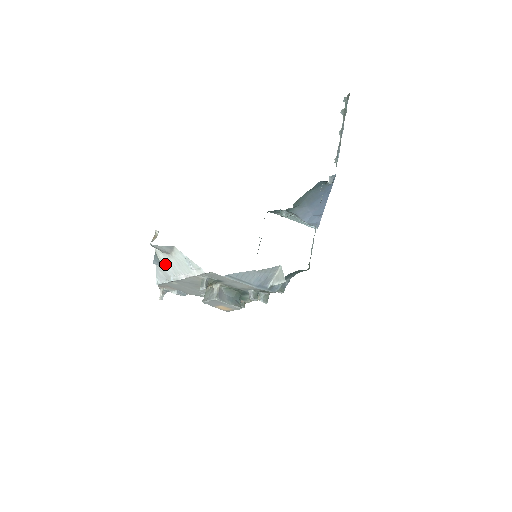
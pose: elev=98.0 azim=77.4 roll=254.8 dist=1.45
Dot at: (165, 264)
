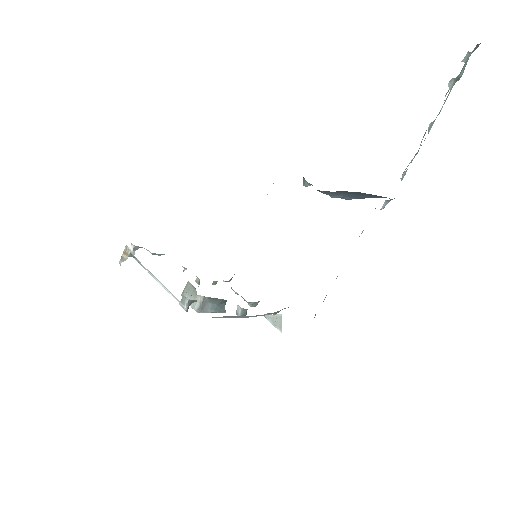
Dot at: occluded
